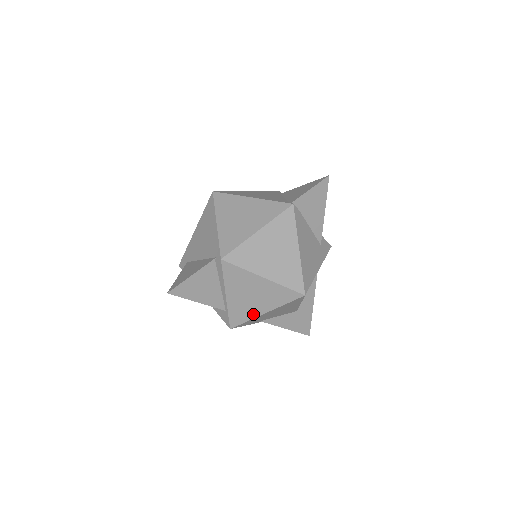
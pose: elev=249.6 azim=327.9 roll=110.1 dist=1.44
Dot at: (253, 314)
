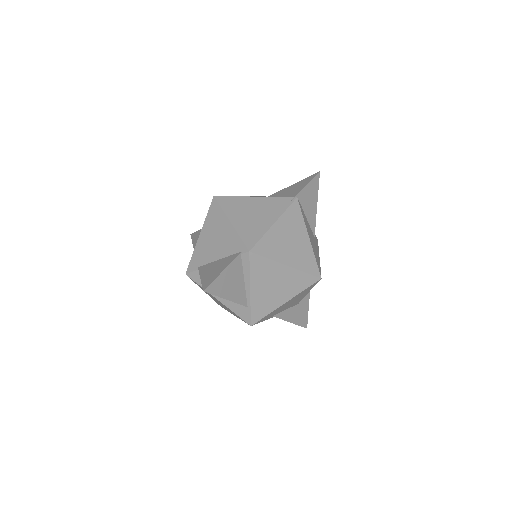
Dot at: (274, 306)
